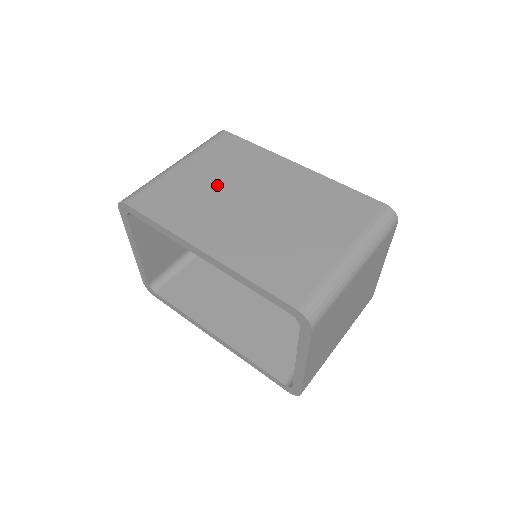
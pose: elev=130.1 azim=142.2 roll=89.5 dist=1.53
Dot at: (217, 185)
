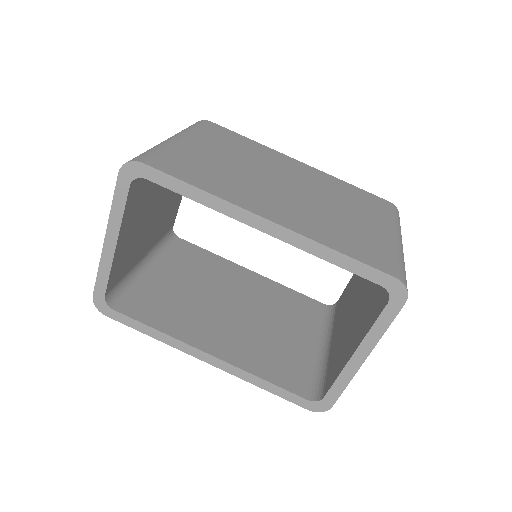
Dot at: (236, 163)
